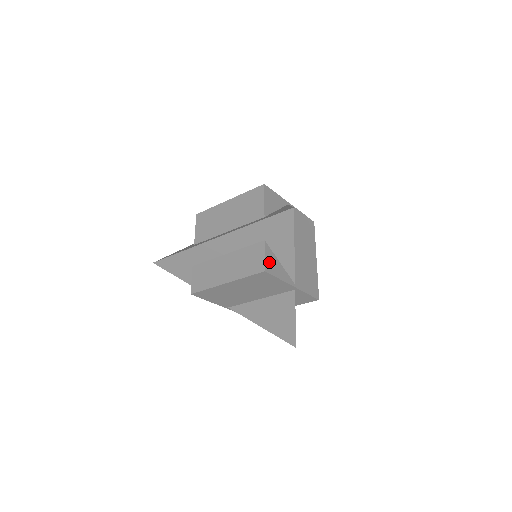
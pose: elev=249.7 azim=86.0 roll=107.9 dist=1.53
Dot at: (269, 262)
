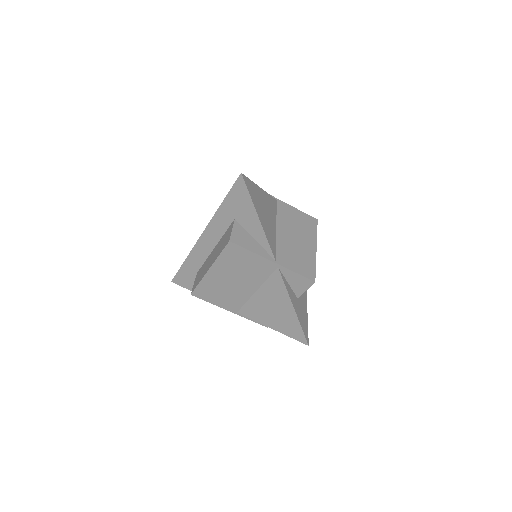
Dot at: (238, 236)
